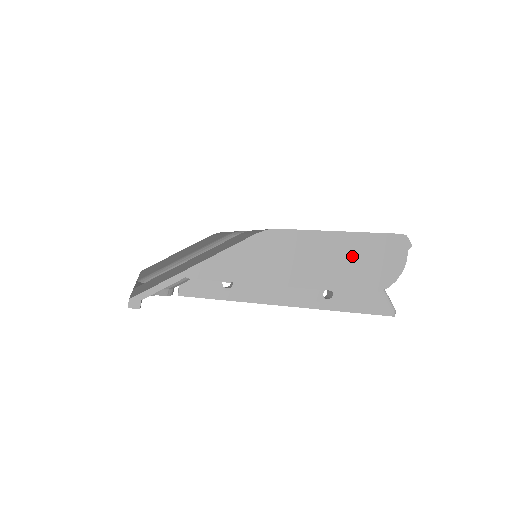
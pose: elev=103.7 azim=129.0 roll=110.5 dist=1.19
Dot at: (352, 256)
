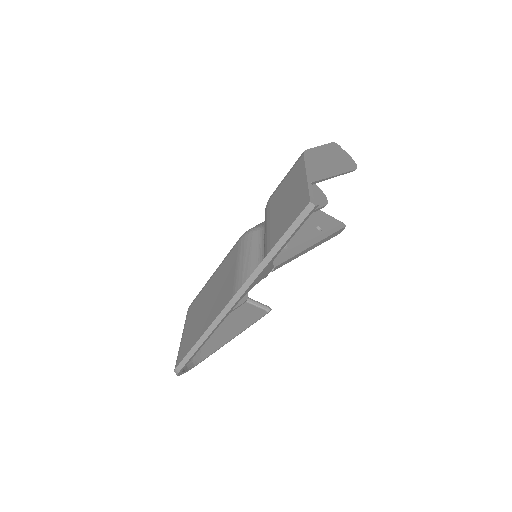
Dot at: (335, 155)
